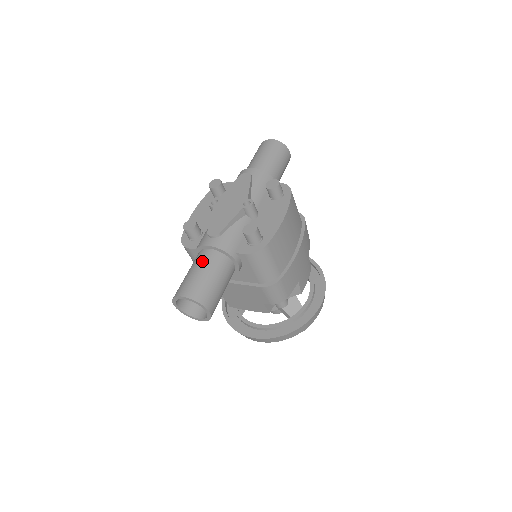
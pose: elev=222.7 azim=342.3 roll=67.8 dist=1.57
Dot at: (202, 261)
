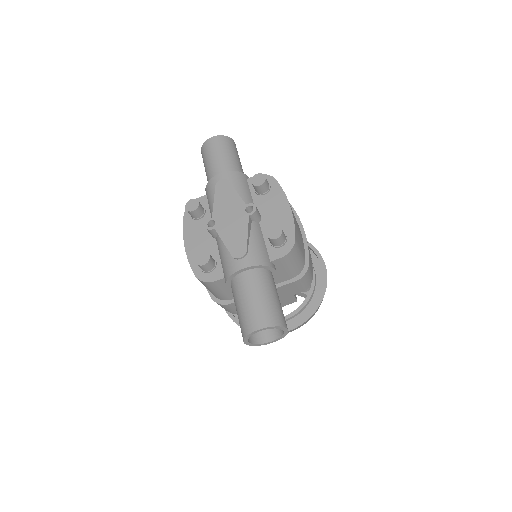
Dot at: (248, 286)
